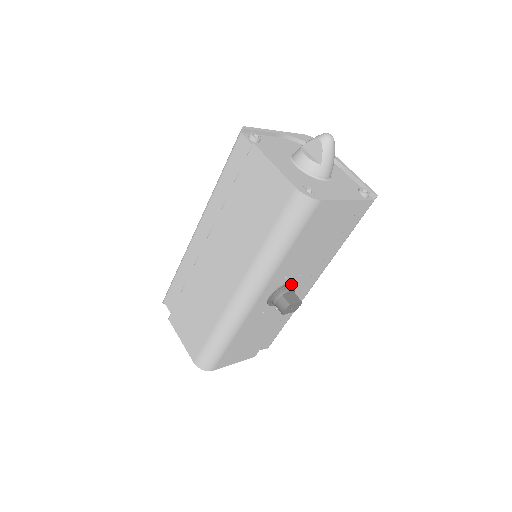
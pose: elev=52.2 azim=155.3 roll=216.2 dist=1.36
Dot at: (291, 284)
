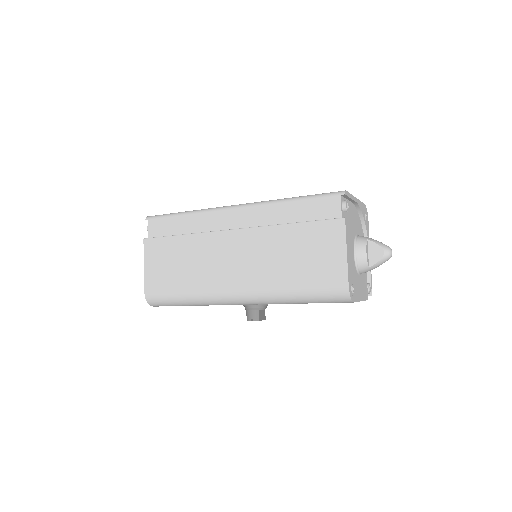
Dot at: occluded
